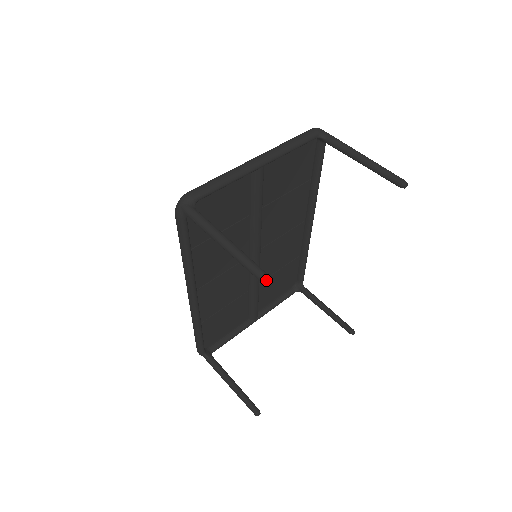
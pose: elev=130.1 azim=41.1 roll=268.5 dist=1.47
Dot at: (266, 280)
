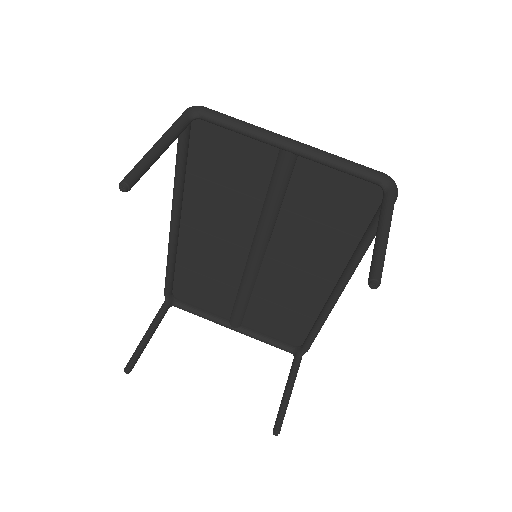
Dot at: (121, 185)
